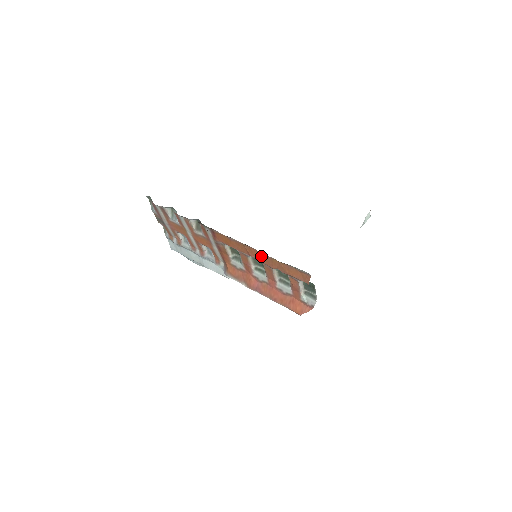
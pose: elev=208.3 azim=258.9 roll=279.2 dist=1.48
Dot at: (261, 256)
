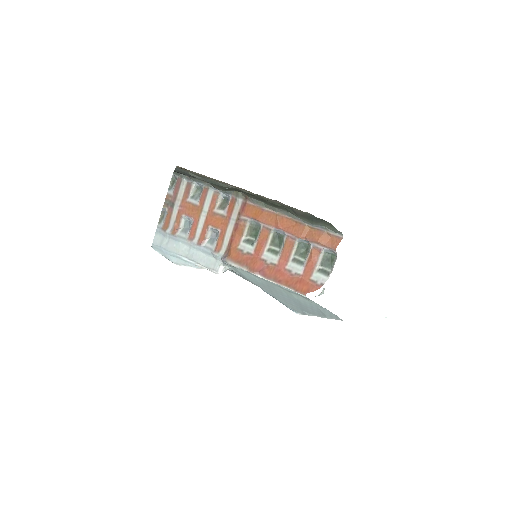
Dot at: (292, 225)
